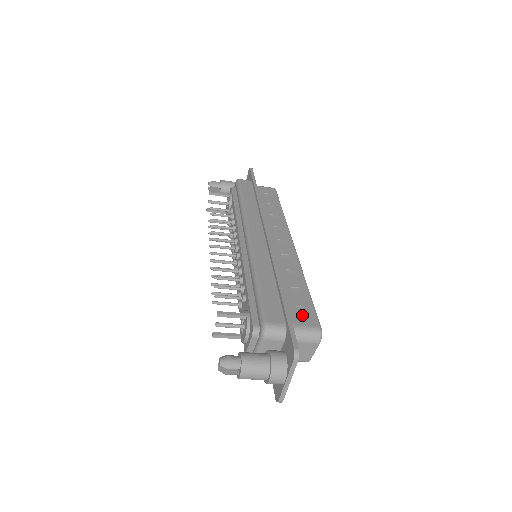
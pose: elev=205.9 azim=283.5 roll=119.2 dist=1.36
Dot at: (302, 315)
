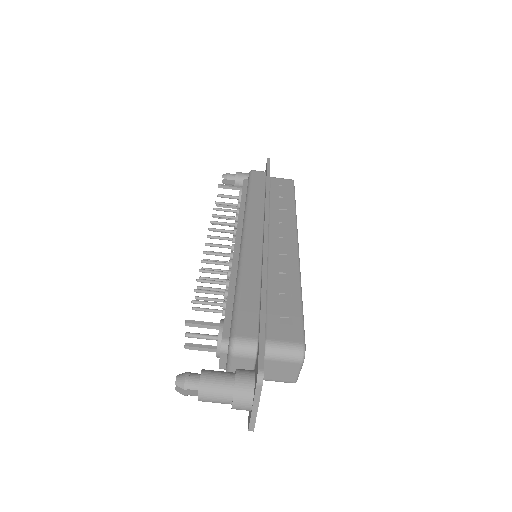
Dot at: (284, 328)
